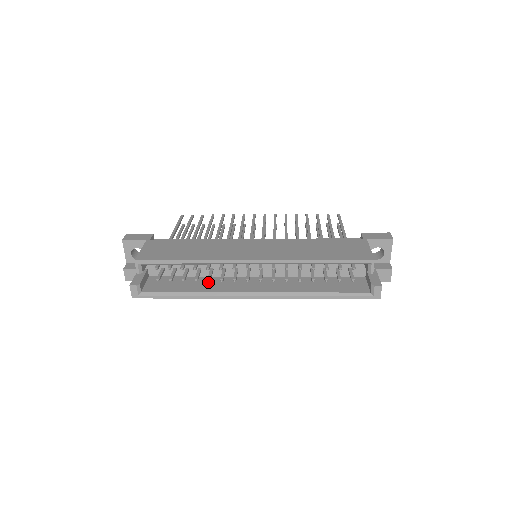
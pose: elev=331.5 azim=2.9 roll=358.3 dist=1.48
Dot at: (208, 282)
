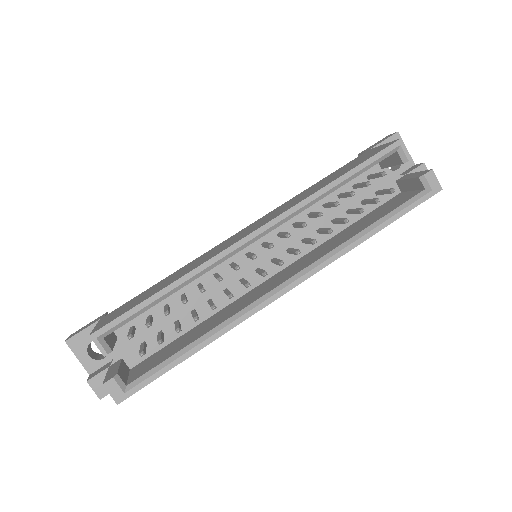
Dot at: (215, 318)
